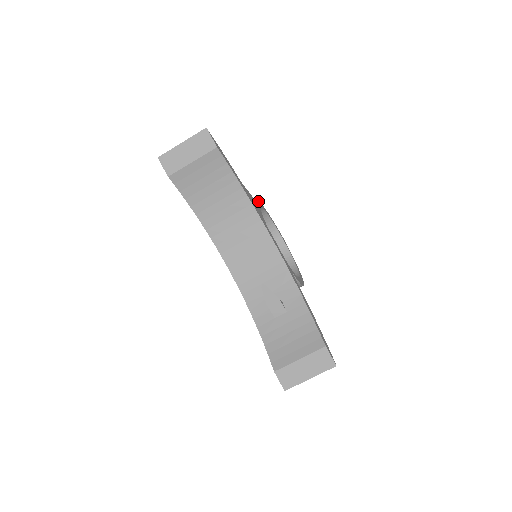
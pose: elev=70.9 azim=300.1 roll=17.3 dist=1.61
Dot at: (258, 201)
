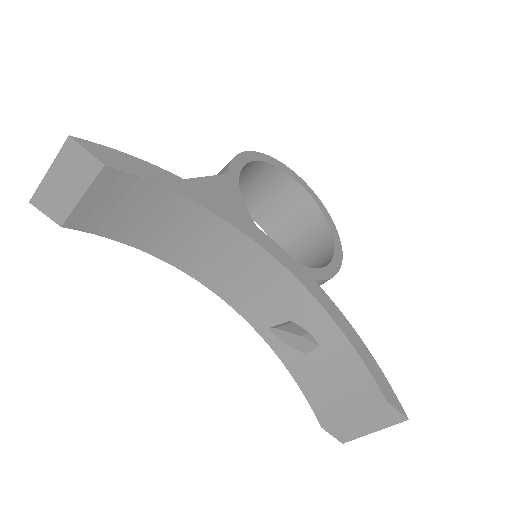
Dot at: (234, 159)
